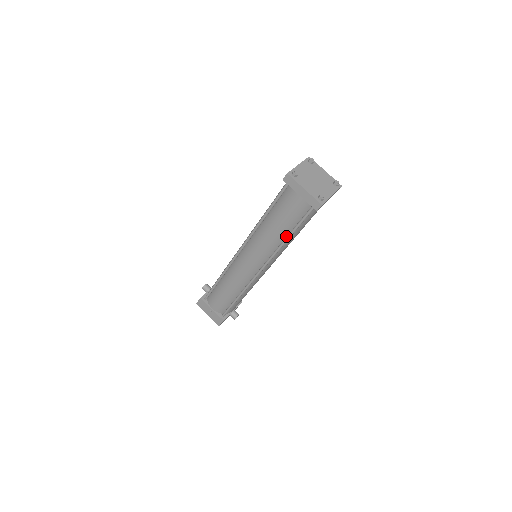
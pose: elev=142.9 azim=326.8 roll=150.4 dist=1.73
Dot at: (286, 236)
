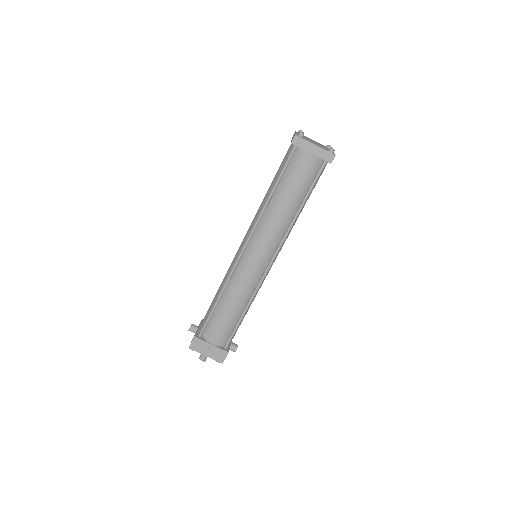
Dot at: (297, 209)
